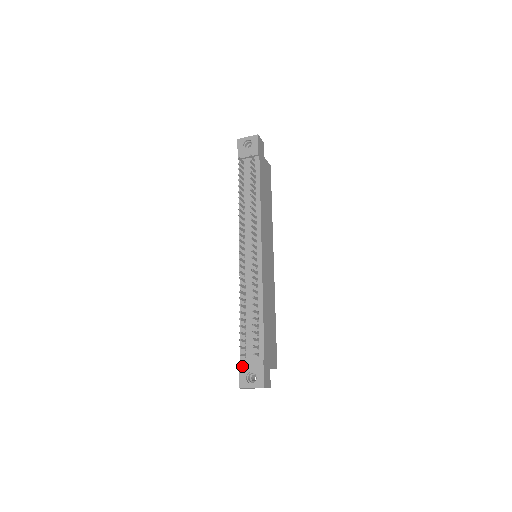
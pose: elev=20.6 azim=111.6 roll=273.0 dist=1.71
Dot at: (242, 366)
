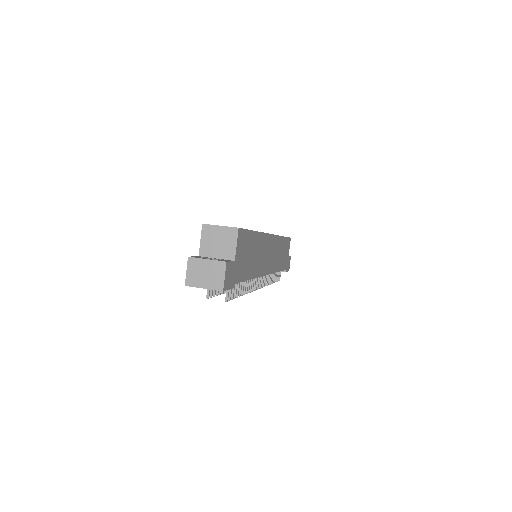
Dot at: occluded
